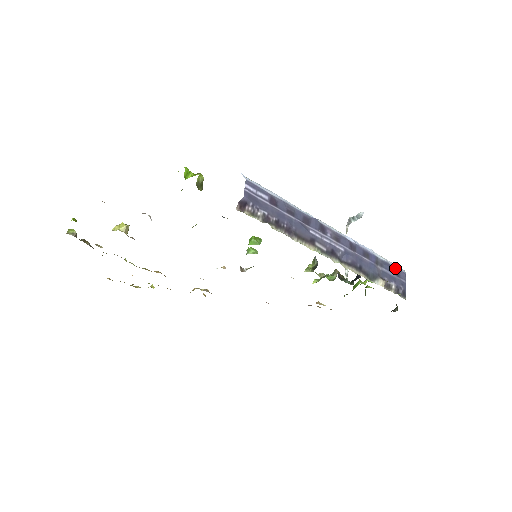
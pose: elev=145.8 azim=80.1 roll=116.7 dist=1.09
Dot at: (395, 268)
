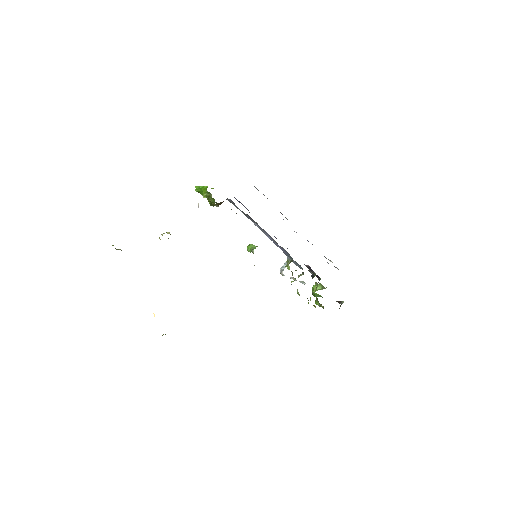
Dot at: occluded
